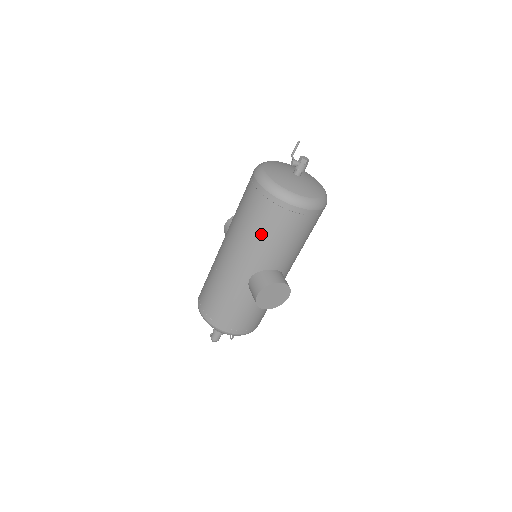
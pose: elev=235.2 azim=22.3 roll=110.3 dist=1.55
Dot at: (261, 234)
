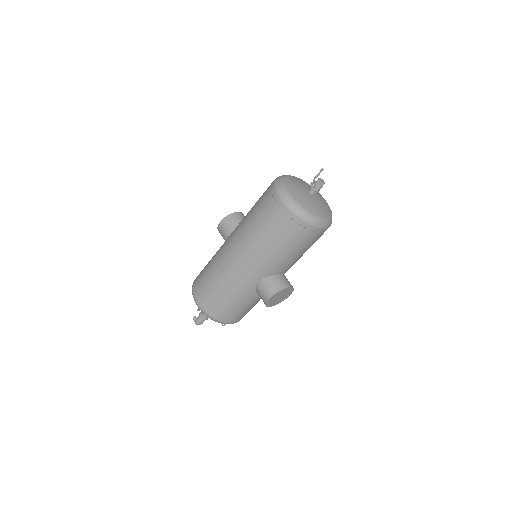
Dot at: (279, 247)
